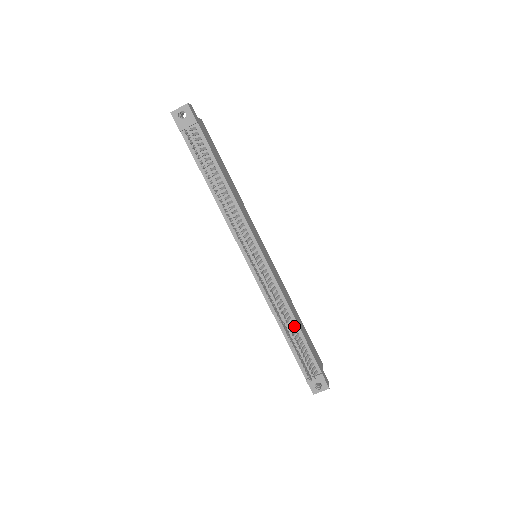
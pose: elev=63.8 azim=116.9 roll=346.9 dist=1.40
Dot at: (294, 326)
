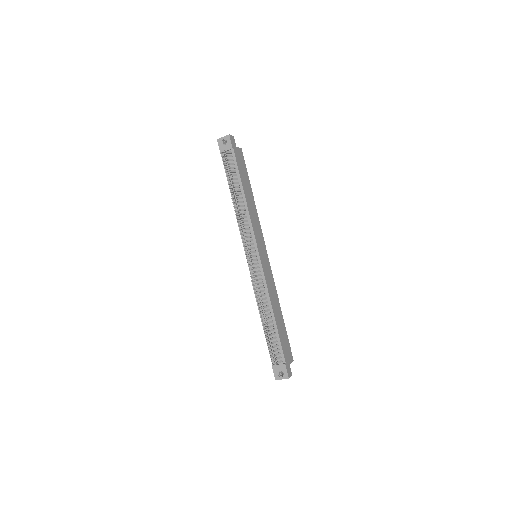
Dot at: (271, 317)
